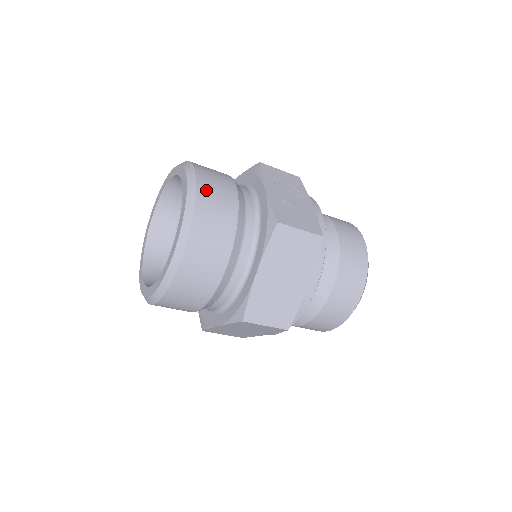
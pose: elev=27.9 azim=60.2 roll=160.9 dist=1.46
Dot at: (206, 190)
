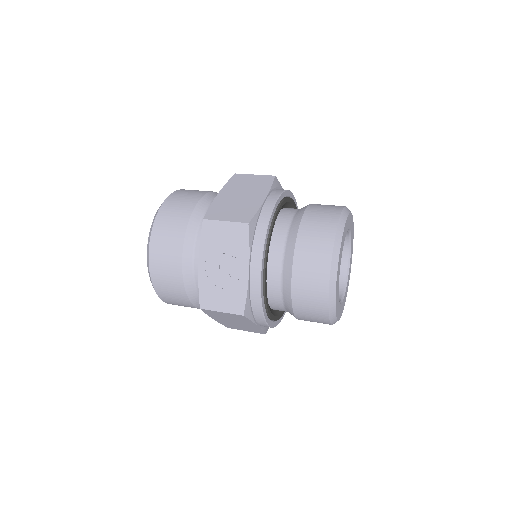
Dot at: (157, 270)
